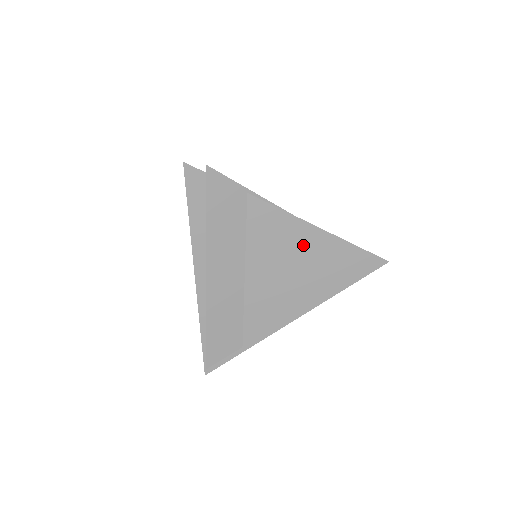
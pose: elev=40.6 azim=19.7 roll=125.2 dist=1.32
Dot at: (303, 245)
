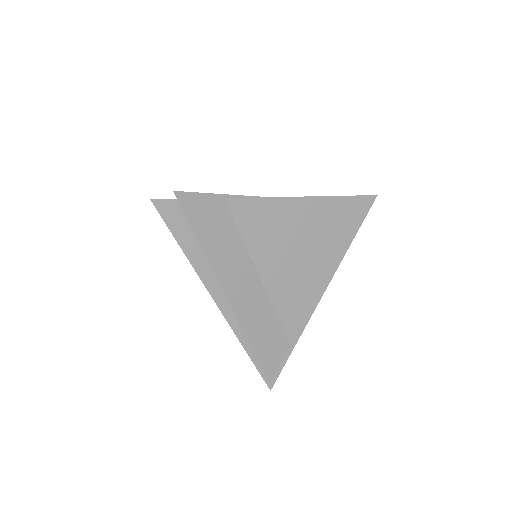
Dot at: (297, 220)
